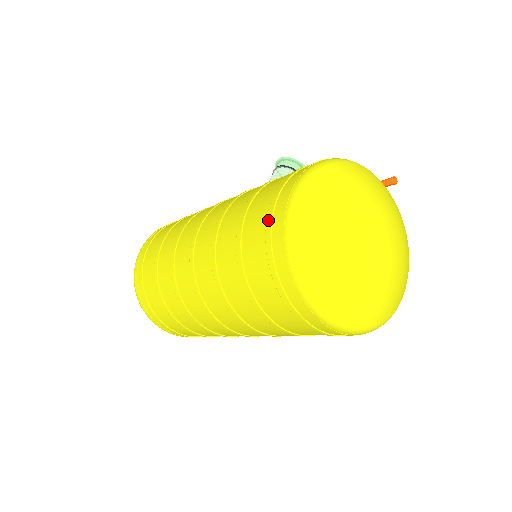
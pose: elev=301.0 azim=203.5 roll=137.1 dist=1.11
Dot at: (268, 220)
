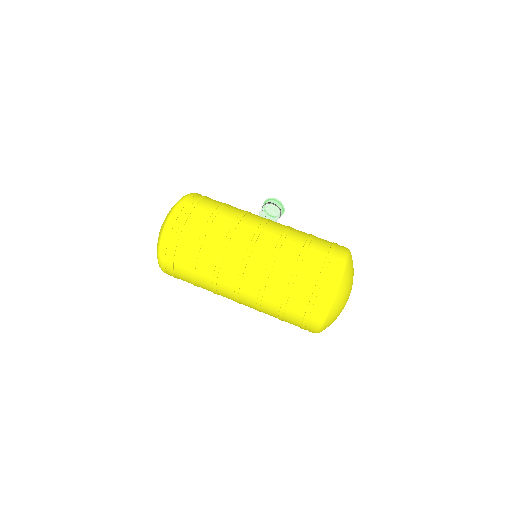
Dot at: (325, 266)
